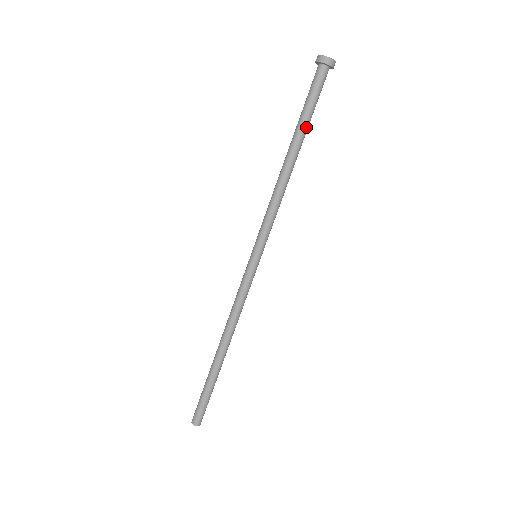
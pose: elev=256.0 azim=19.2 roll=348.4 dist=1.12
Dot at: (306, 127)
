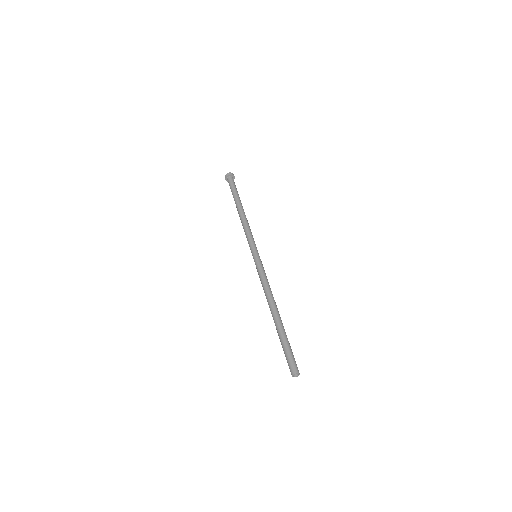
Dot at: (239, 197)
